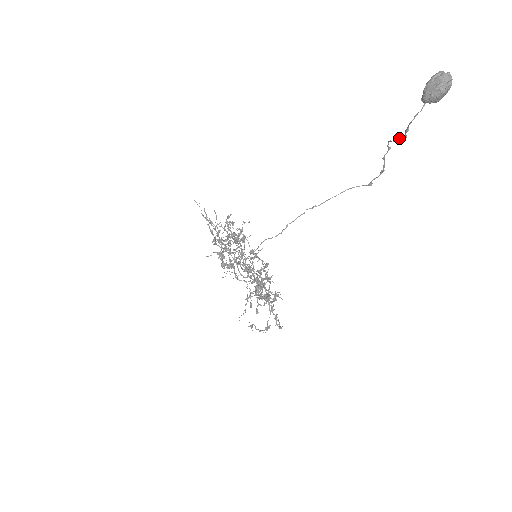
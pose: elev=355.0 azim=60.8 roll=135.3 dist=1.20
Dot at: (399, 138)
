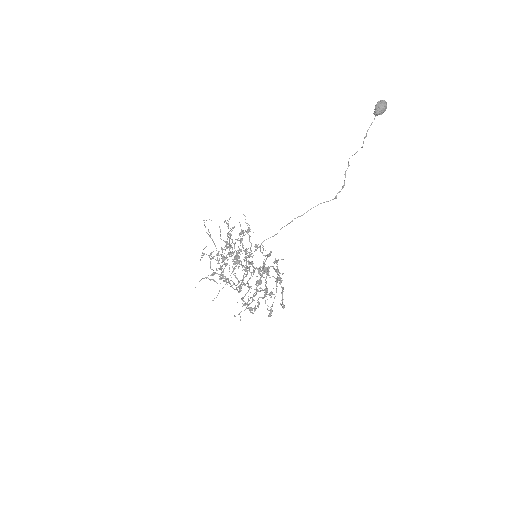
Dot at: (357, 151)
